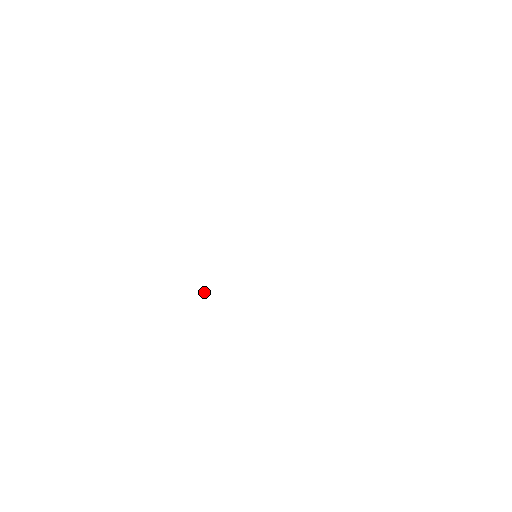
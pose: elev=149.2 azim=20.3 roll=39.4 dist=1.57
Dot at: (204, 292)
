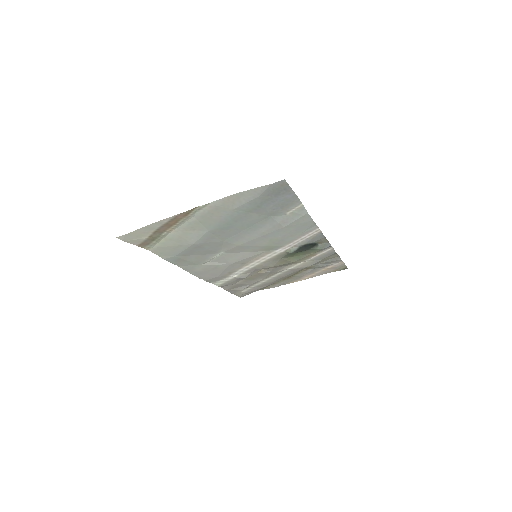
Dot at: (204, 279)
